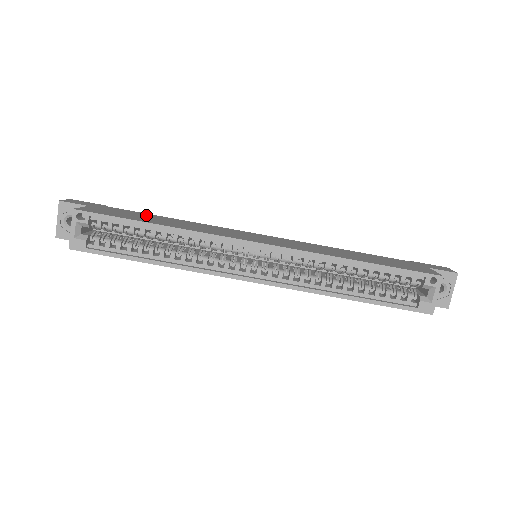
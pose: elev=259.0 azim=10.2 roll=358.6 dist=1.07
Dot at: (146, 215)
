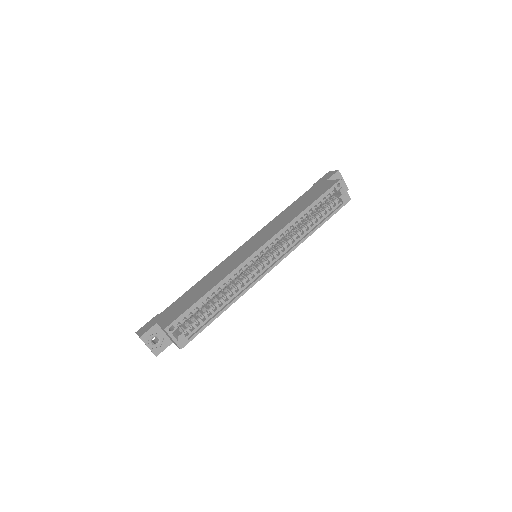
Dot at: (187, 295)
